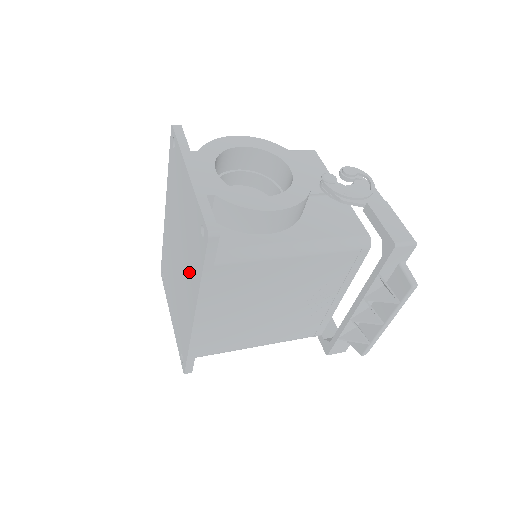
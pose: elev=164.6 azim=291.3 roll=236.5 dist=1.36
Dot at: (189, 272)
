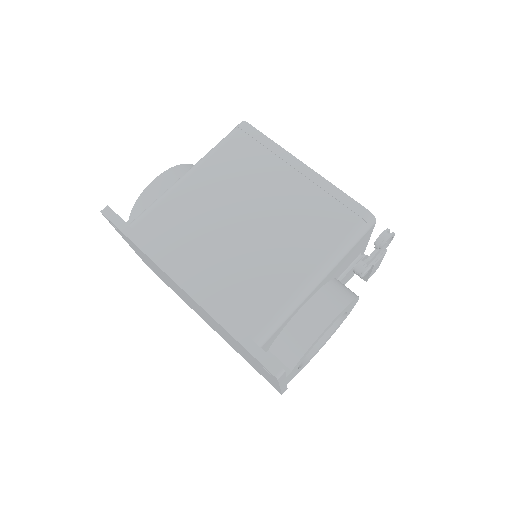
Dot at: (224, 338)
